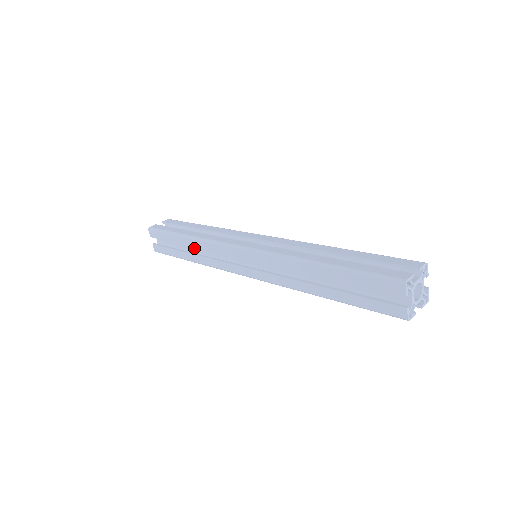
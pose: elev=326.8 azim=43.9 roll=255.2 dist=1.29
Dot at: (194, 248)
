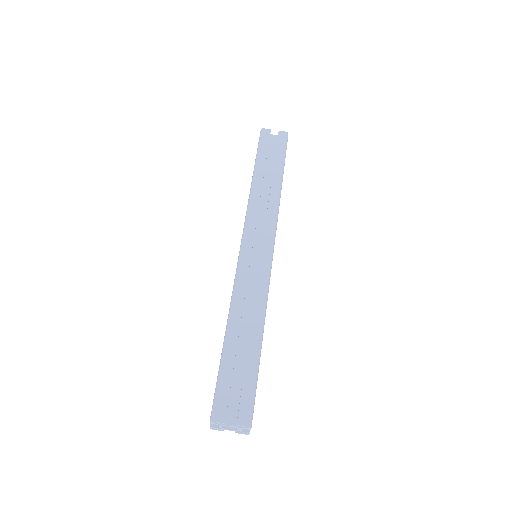
Dot at: occluded
